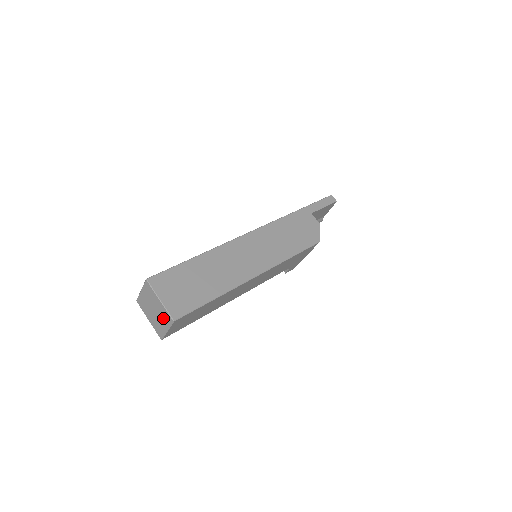
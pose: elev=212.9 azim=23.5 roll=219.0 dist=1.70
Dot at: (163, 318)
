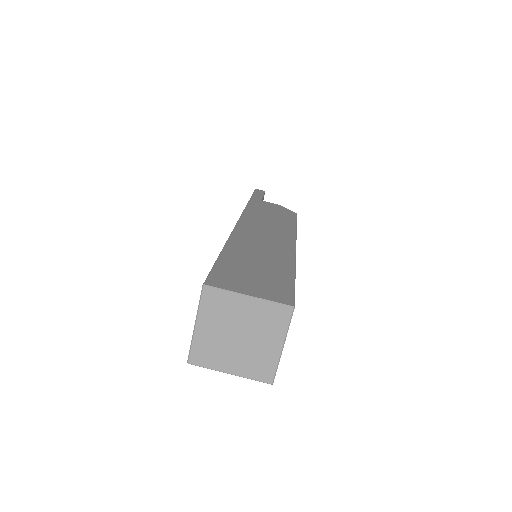
Dot at: (267, 328)
